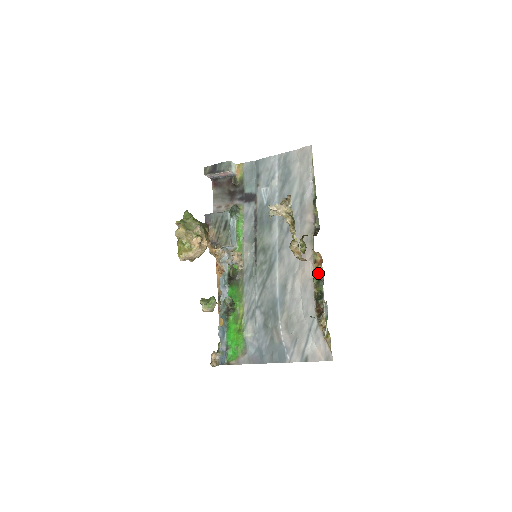
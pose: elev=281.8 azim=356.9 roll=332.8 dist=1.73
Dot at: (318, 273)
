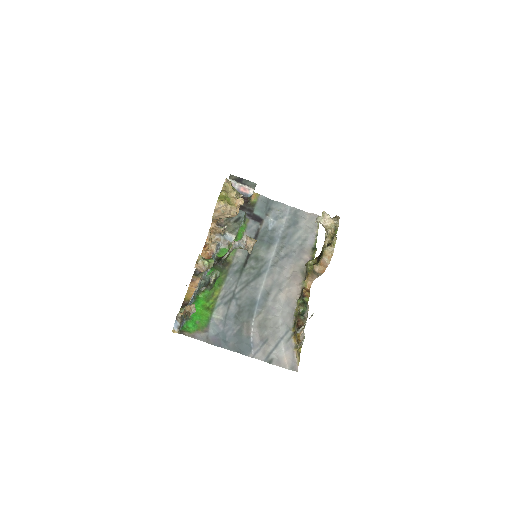
Dot at: (306, 296)
